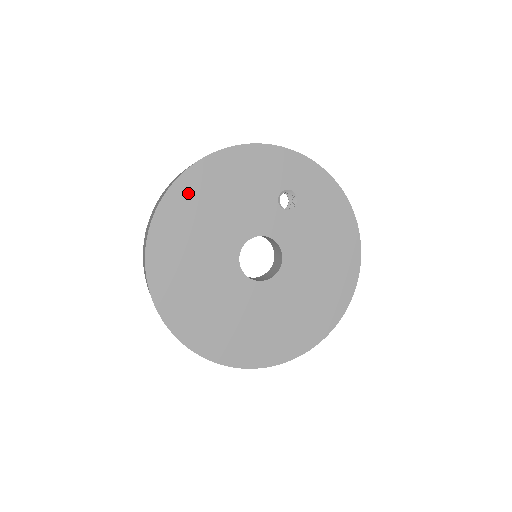
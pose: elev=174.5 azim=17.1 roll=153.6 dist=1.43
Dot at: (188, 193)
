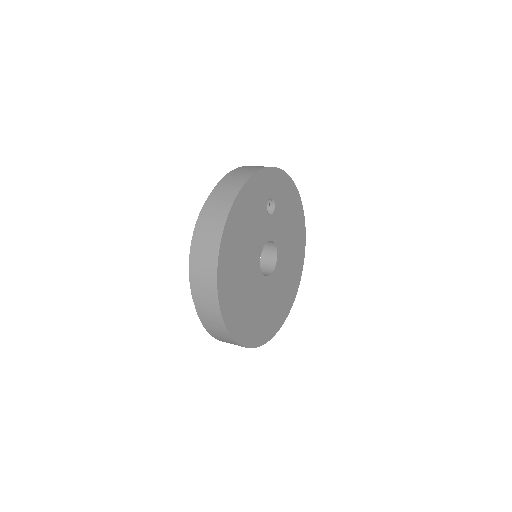
Dot at: (228, 248)
